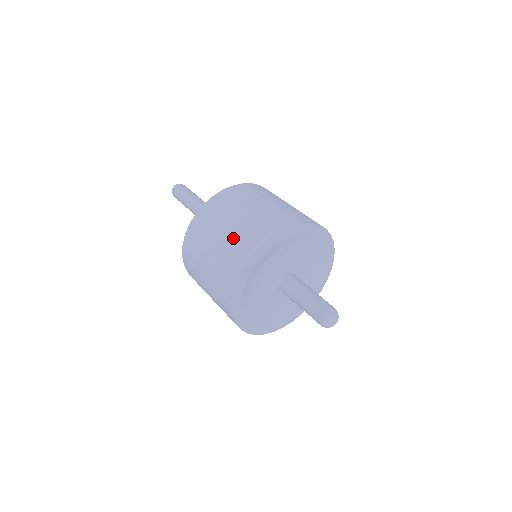
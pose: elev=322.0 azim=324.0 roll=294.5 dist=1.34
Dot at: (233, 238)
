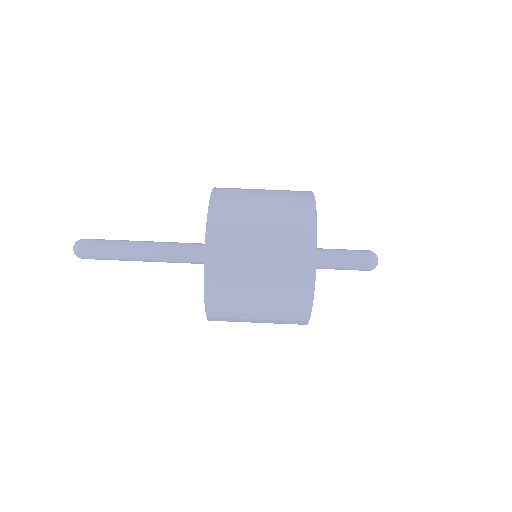
Dot at: occluded
